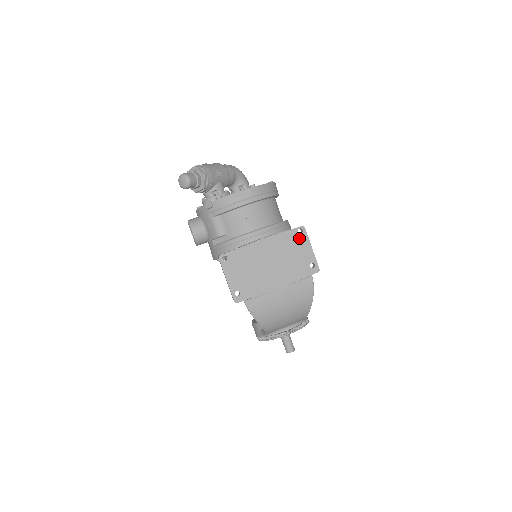
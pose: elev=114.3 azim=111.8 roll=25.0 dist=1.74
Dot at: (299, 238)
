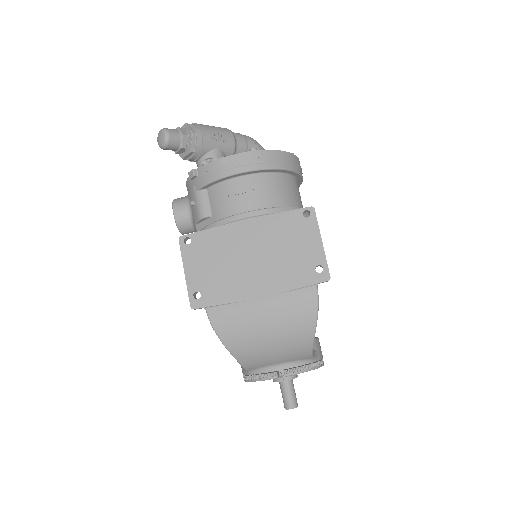
Dot at: (303, 224)
